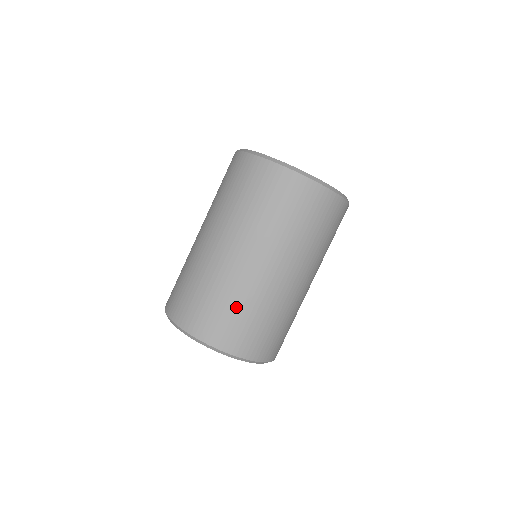
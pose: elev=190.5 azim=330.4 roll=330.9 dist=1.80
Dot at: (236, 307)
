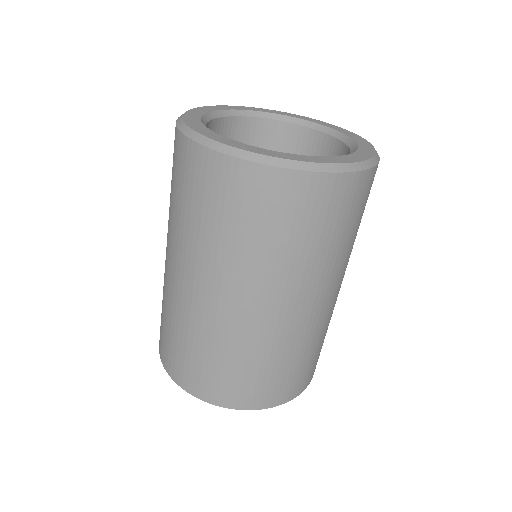
Dot at: (192, 345)
